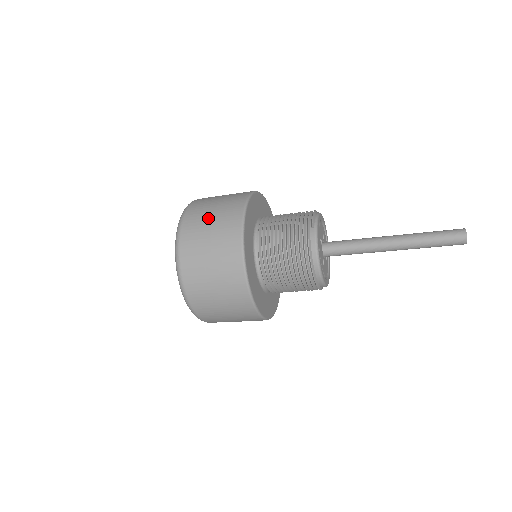
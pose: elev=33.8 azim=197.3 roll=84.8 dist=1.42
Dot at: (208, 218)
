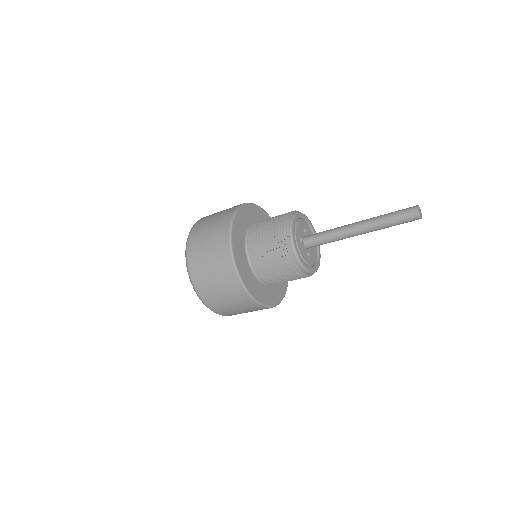
Dot at: (205, 249)
